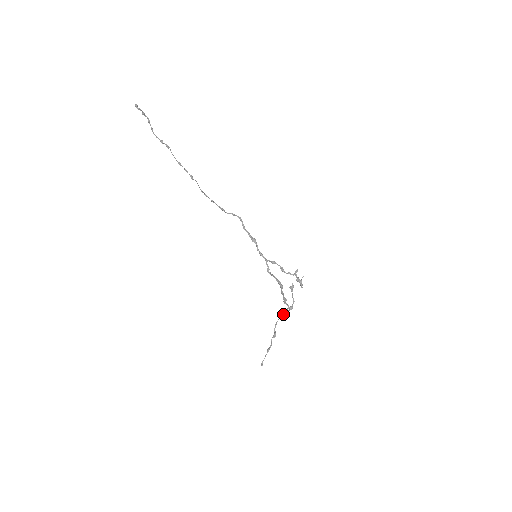
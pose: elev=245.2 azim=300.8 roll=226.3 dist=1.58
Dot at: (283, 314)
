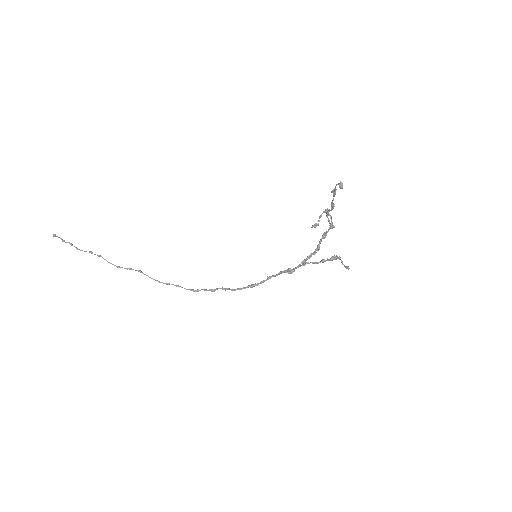
Dot at: (331, 226)
